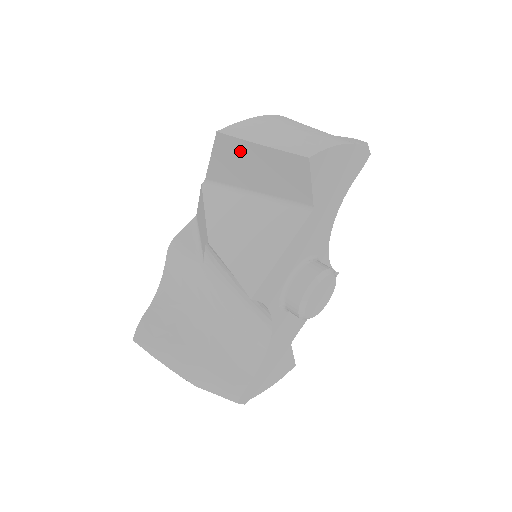
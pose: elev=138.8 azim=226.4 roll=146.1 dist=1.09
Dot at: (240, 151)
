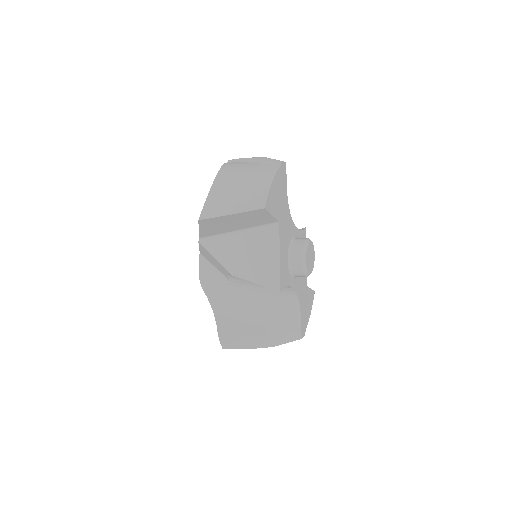
Dot at: (218, 221)
